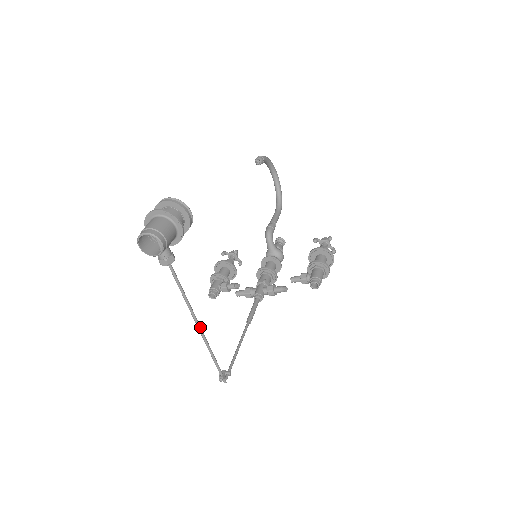
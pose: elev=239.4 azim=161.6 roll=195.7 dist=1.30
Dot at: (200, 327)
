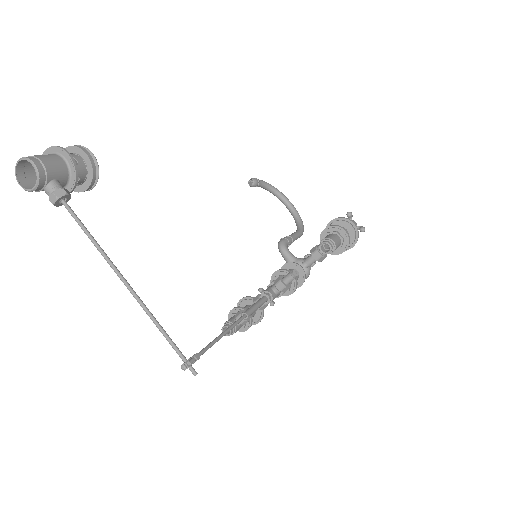
Dot at: (128, 285)
